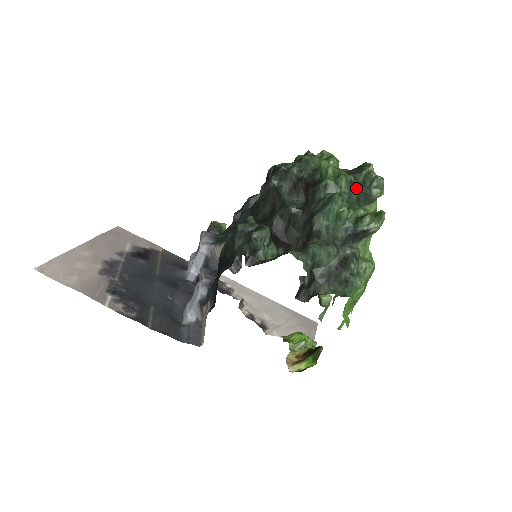
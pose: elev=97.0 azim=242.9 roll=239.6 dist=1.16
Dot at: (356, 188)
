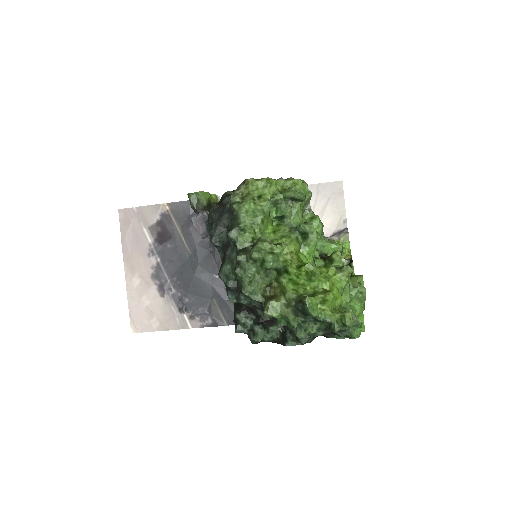
Dot at: occluded
